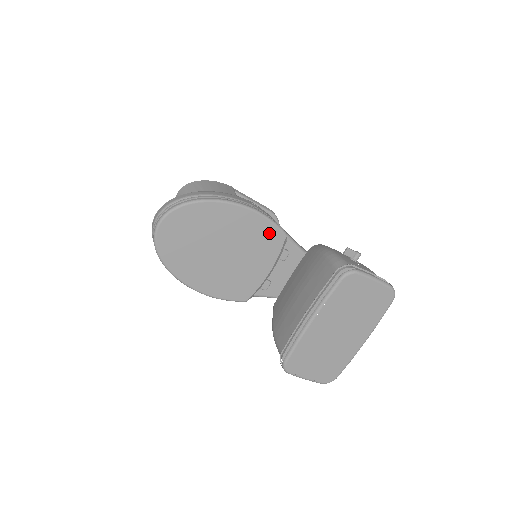
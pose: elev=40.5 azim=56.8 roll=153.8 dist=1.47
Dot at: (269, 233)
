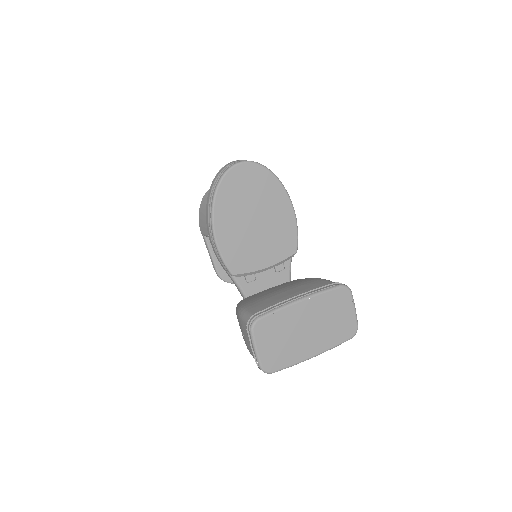
Dot at: (290, 239)
